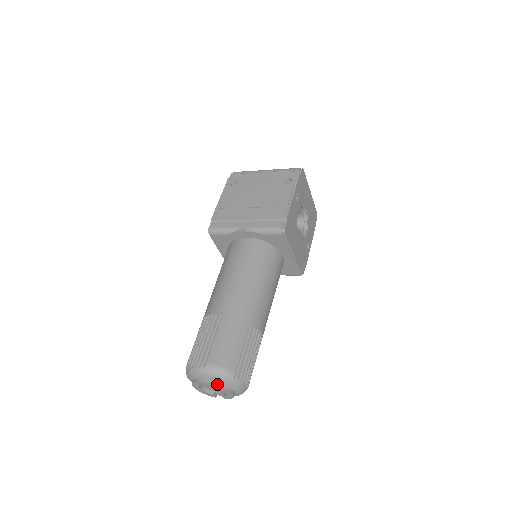
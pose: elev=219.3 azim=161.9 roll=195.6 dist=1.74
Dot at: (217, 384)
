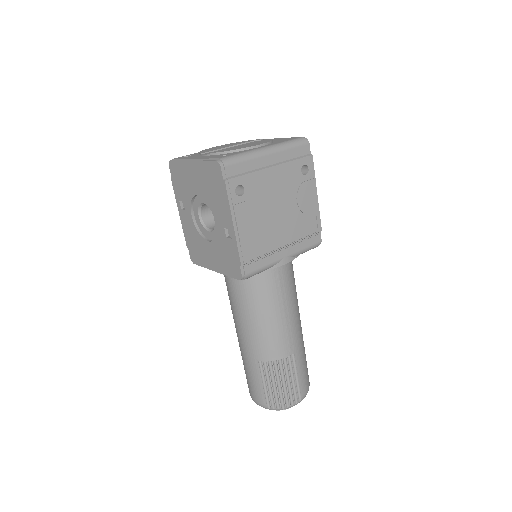
Dot at: occluded
